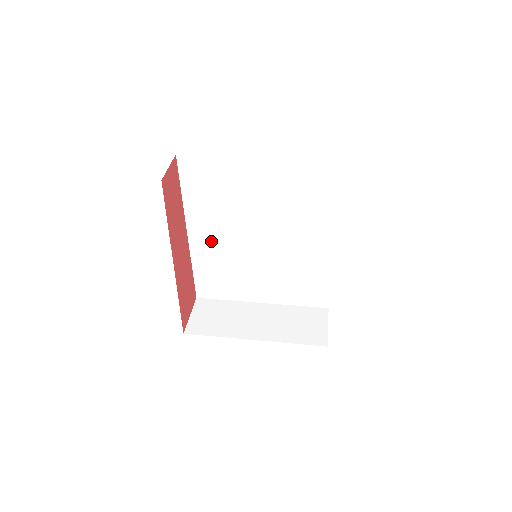
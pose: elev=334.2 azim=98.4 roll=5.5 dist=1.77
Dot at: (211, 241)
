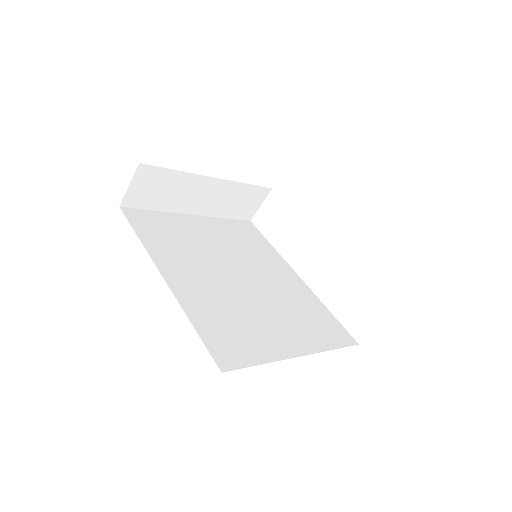
Dot at: (194, 283)
